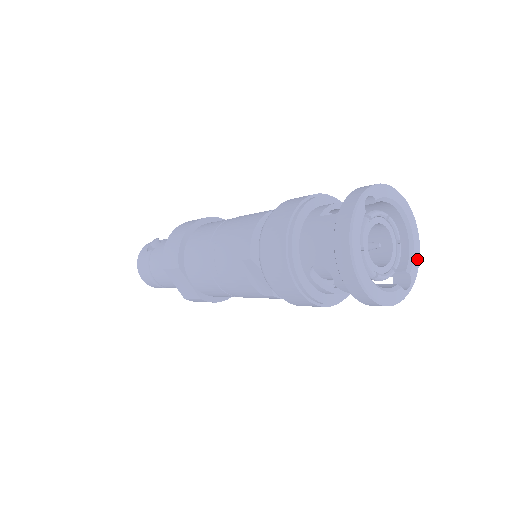
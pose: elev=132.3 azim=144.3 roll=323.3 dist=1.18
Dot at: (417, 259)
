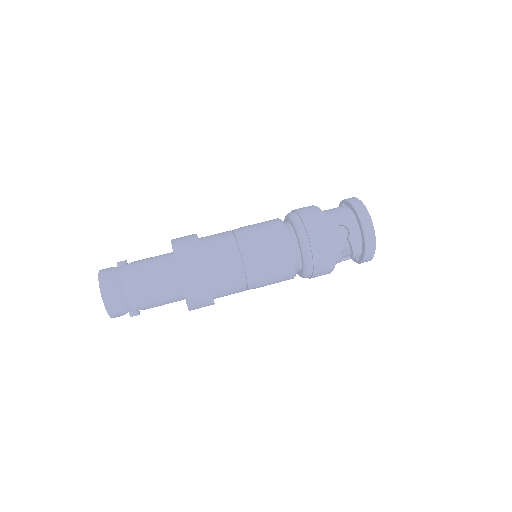
Dot at: occluded
